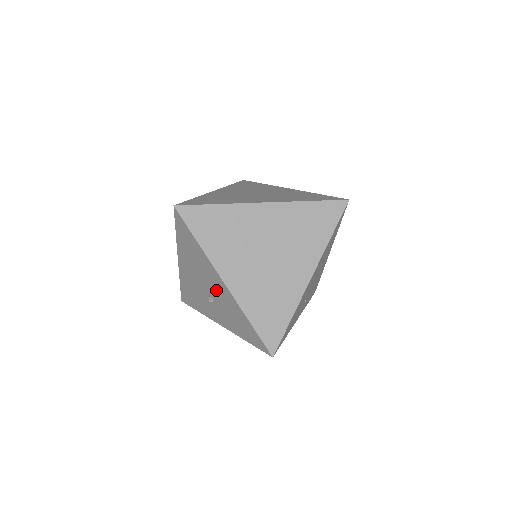
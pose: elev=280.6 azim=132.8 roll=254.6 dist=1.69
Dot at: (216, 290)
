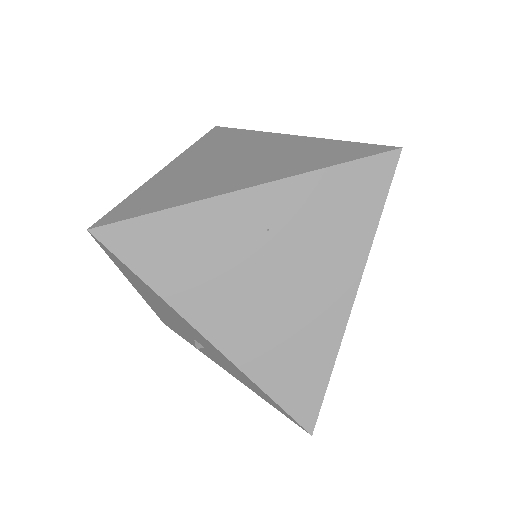
Dot at: (200, 340)
